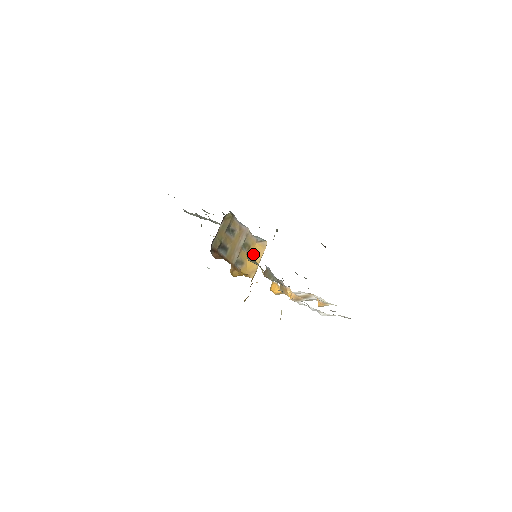
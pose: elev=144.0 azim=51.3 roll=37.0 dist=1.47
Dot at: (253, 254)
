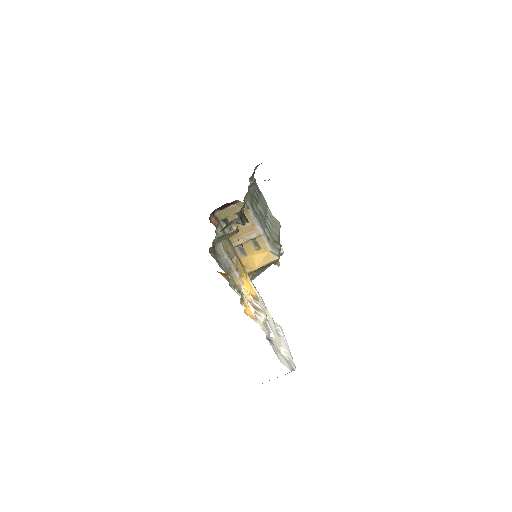
Dot at: (260, 256)
